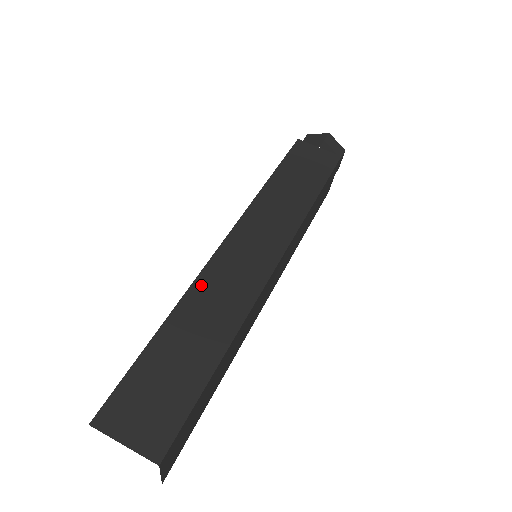
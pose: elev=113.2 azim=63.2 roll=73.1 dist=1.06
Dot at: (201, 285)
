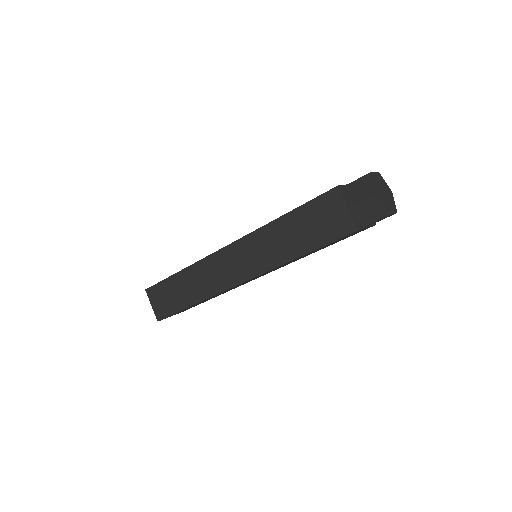
Dot at: (201, 265)
